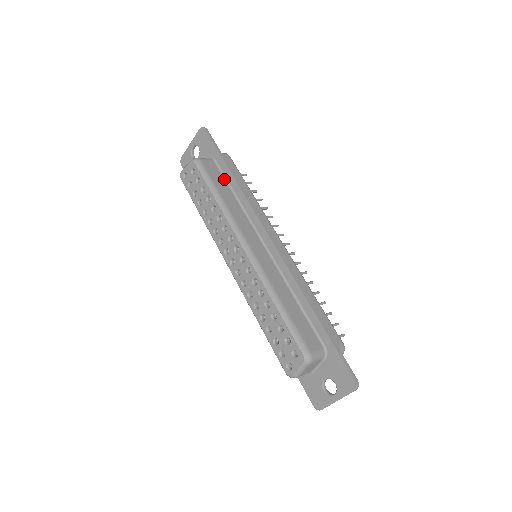
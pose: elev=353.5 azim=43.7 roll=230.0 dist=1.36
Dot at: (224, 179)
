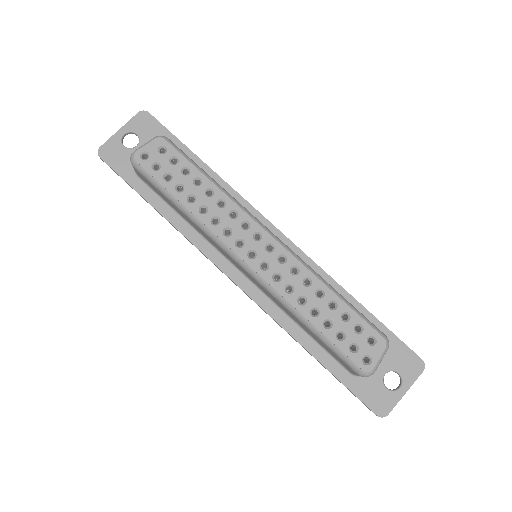
Dot at: occluded
